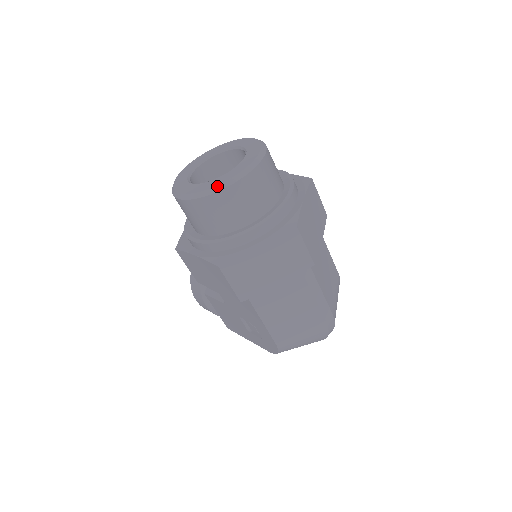
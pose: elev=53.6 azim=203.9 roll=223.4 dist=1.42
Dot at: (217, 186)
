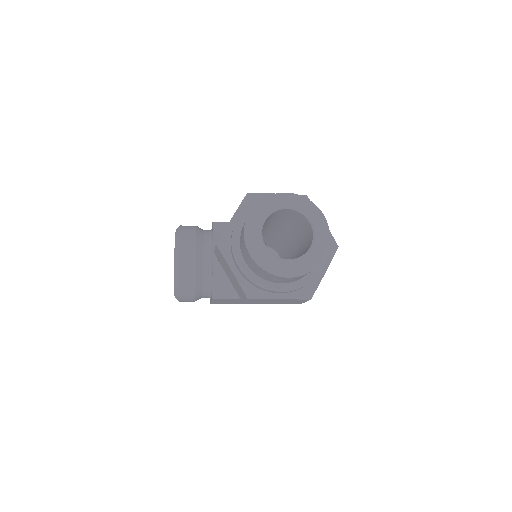
Dot at: (321, 259)
